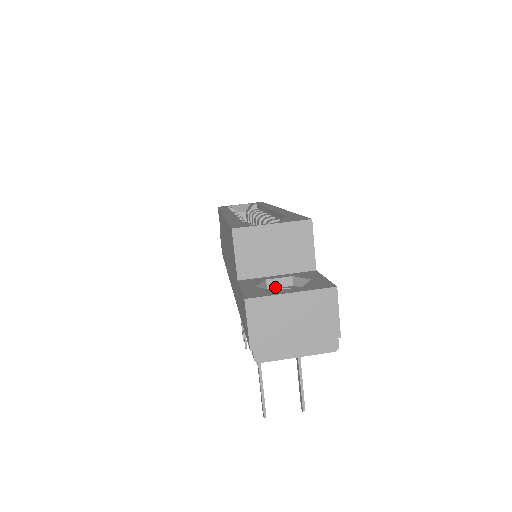
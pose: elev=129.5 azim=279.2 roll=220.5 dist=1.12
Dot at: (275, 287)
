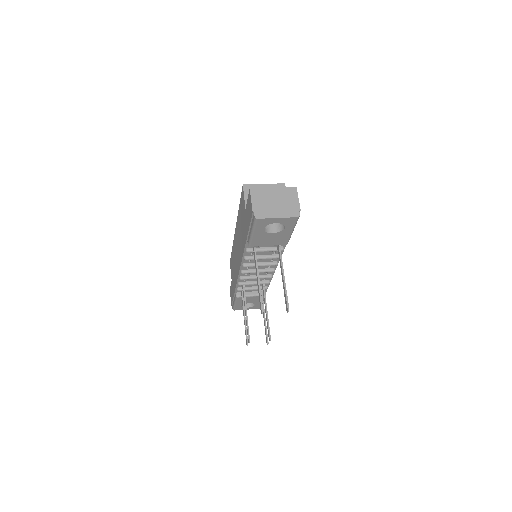
Dot at: occluded
